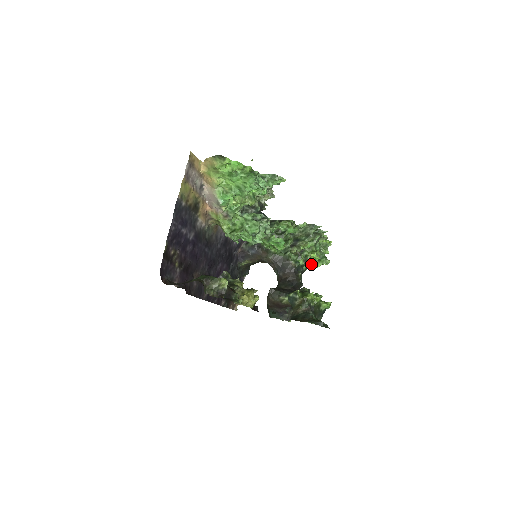
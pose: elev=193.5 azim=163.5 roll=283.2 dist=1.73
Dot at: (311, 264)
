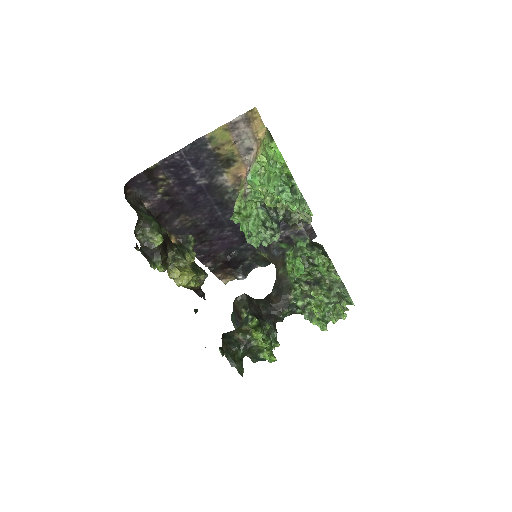
Dot at: (307, 314)
